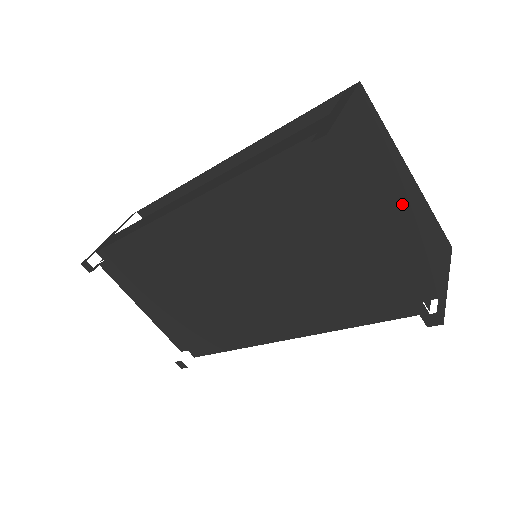
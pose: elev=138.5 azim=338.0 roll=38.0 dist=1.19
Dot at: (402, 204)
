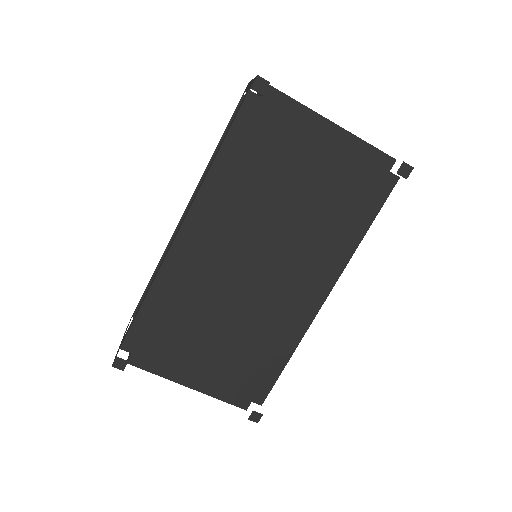
Dot at: occluded
